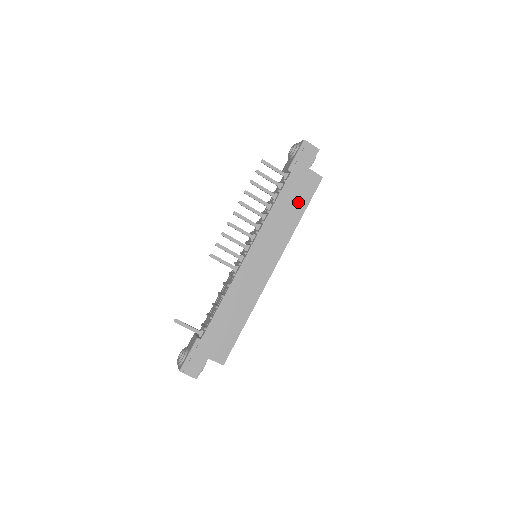
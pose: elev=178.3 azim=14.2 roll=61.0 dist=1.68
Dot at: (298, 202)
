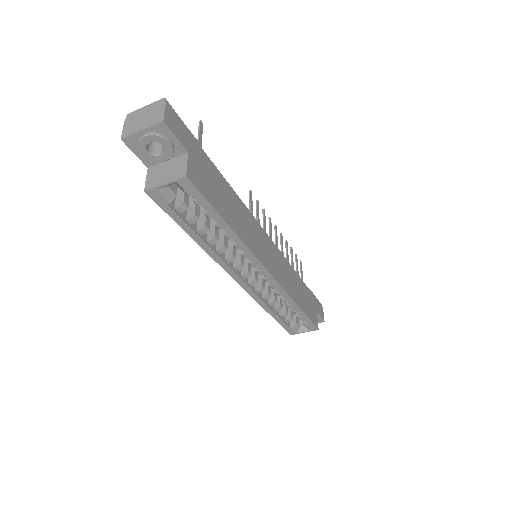
Dot at: (304, 302)
